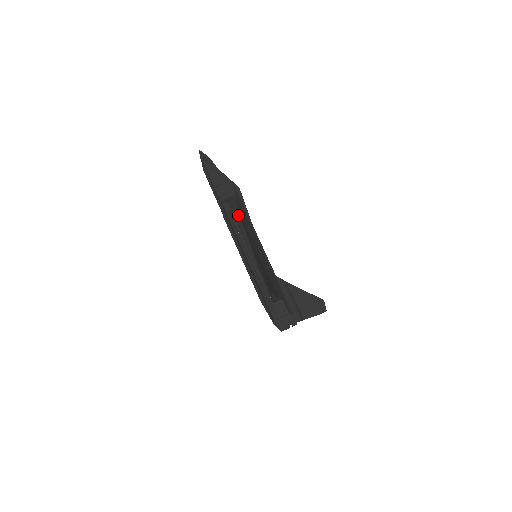
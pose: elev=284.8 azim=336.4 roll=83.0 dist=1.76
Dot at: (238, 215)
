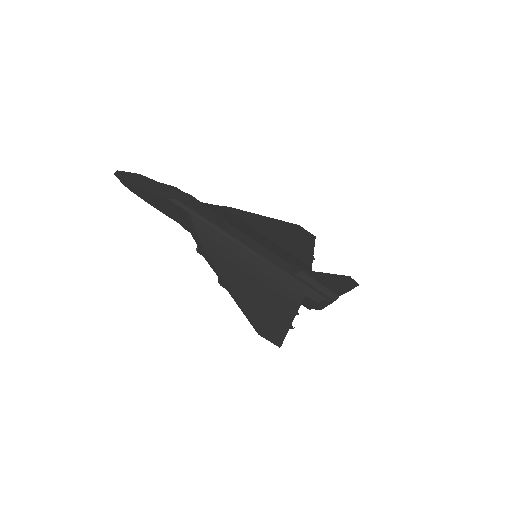
Dot at: (207, 257)
